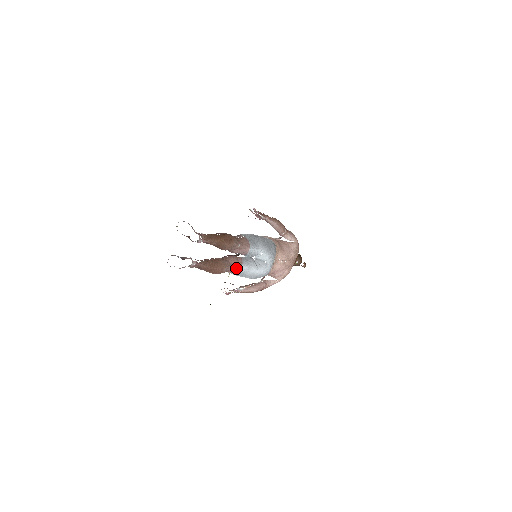
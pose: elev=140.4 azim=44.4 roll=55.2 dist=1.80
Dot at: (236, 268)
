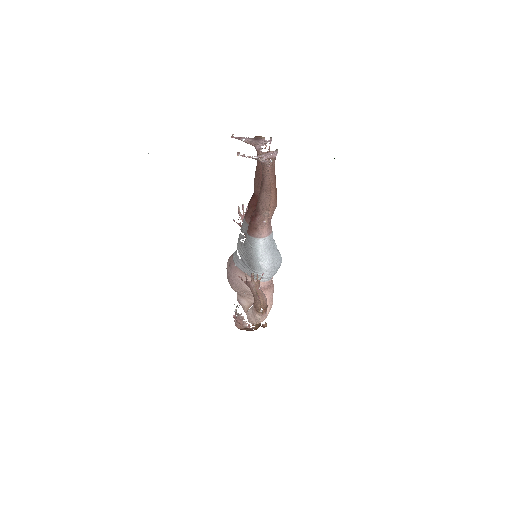
Dot at: (271, 226)
